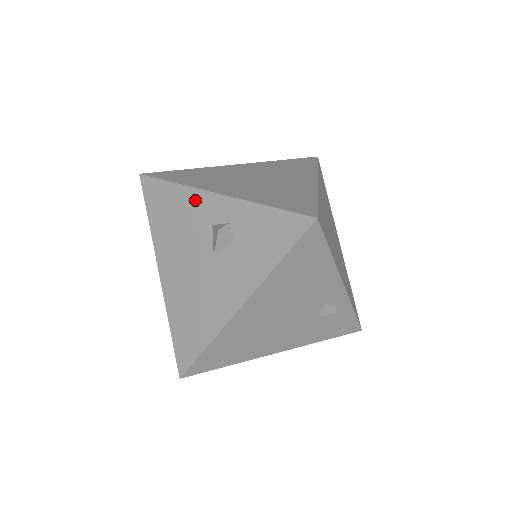
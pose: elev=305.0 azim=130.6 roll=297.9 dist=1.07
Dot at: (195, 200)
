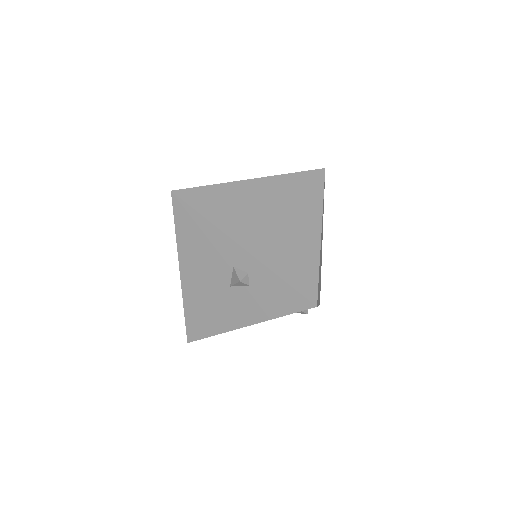
Dot at: (222, 241)
